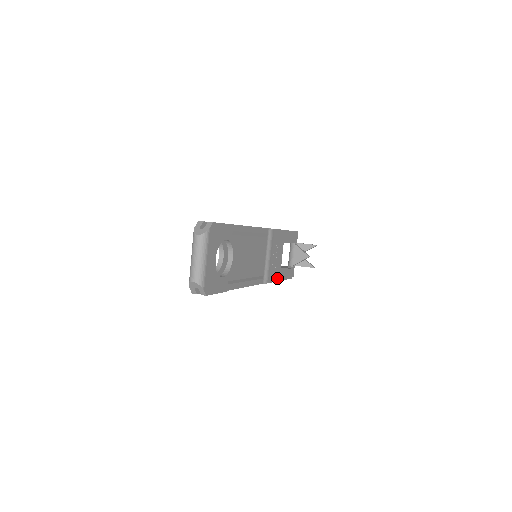
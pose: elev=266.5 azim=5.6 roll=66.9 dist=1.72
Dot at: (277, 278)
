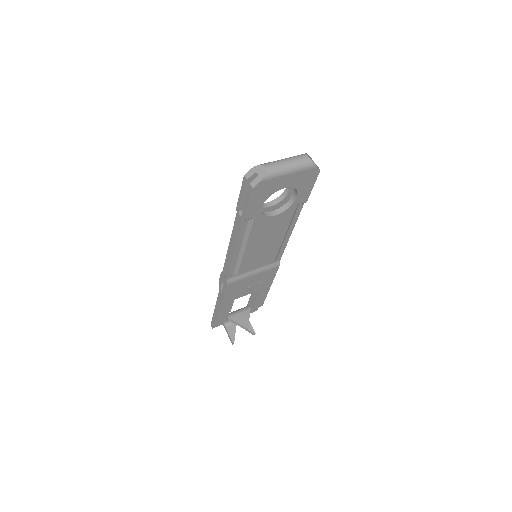
Dot at: (226, 299)
